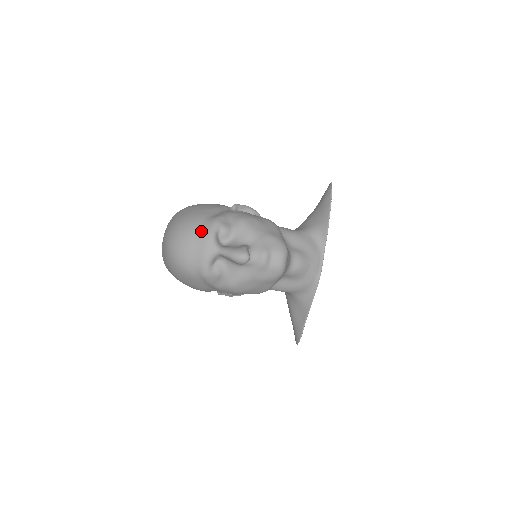
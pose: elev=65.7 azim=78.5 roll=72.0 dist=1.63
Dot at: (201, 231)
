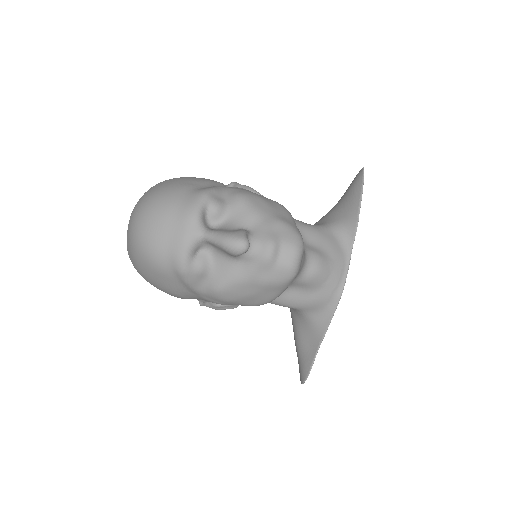
Dot at: (181, 205)
